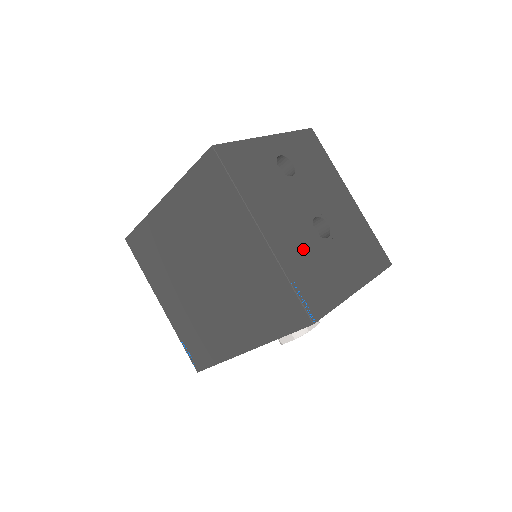
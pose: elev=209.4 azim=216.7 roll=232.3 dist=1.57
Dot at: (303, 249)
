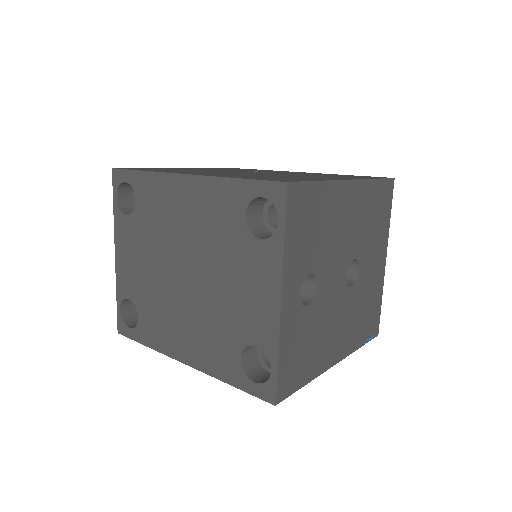
Dot at: (354, 316)
